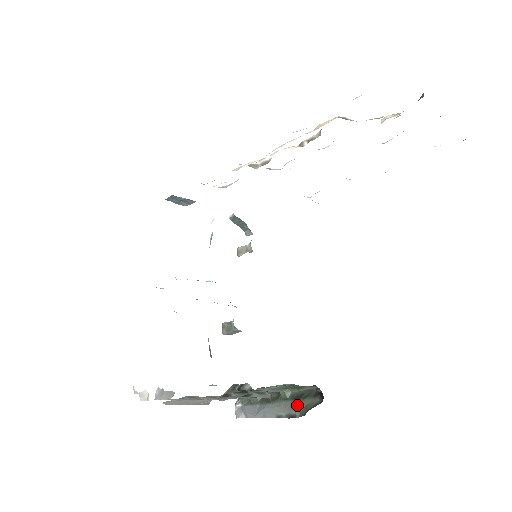
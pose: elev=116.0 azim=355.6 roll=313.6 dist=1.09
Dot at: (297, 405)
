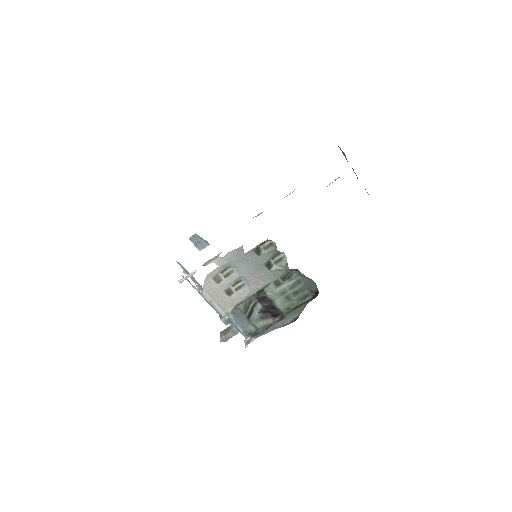
Dot at: (299, 309)
